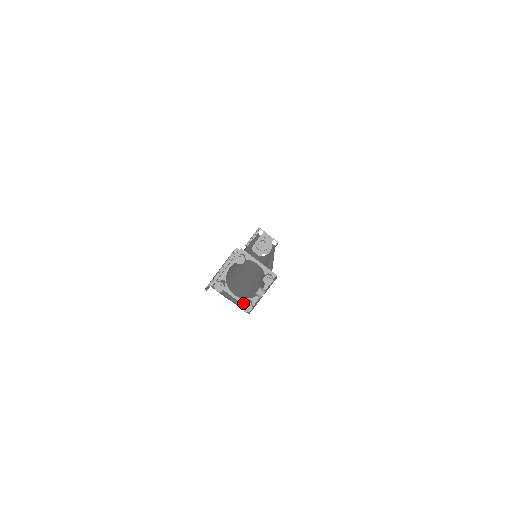
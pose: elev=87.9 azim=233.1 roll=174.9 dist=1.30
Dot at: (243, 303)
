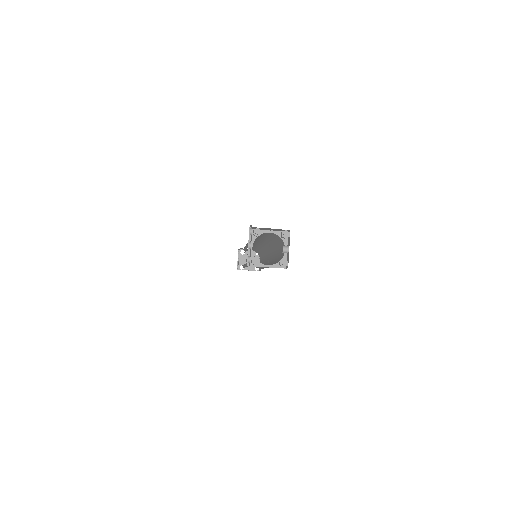
Dot at: (278, 267)
